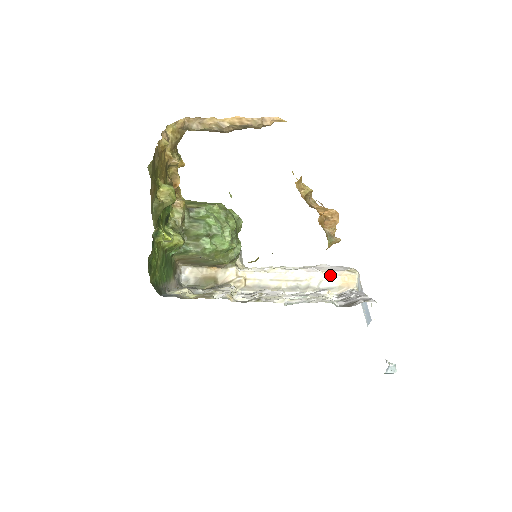
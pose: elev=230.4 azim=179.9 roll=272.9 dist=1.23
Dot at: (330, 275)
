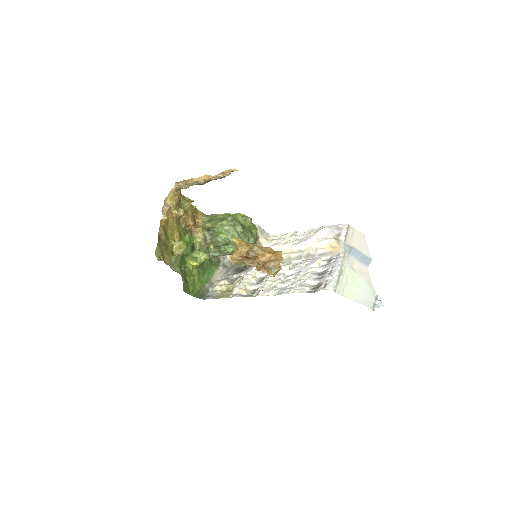
Dot at: (322, 245)
